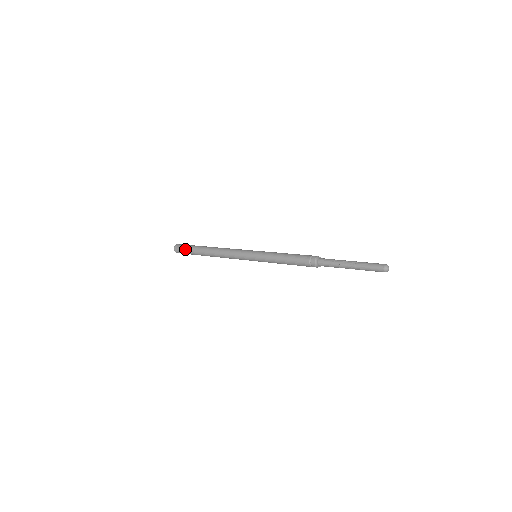
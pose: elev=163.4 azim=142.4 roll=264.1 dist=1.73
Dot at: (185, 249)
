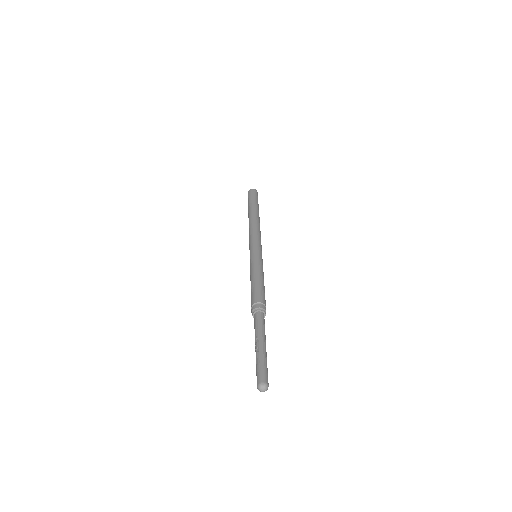
Dot at: (248, 200)
